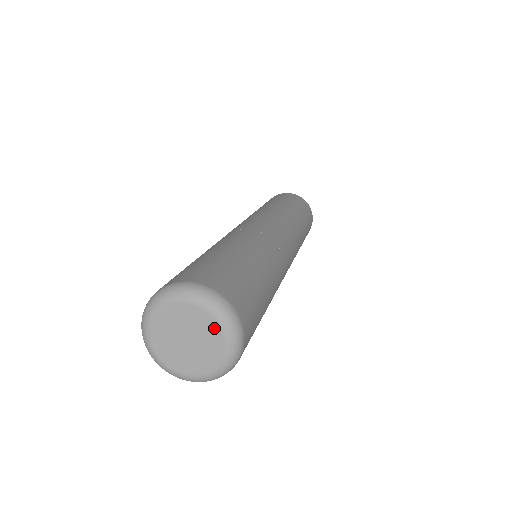
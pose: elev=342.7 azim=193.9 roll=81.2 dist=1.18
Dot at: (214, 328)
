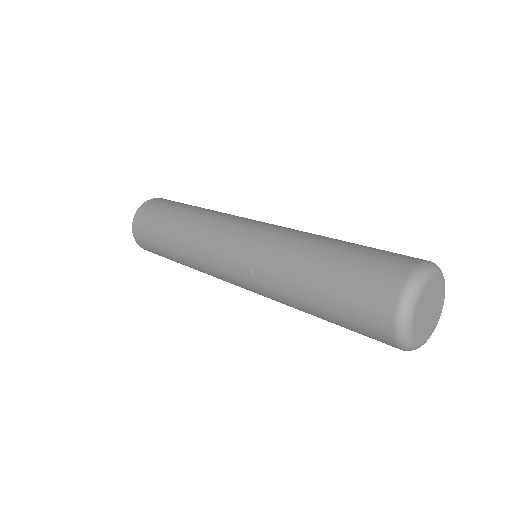
Dot at: (434, 283)
